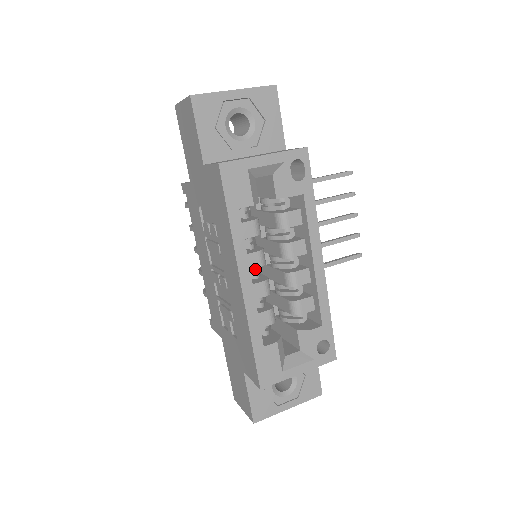
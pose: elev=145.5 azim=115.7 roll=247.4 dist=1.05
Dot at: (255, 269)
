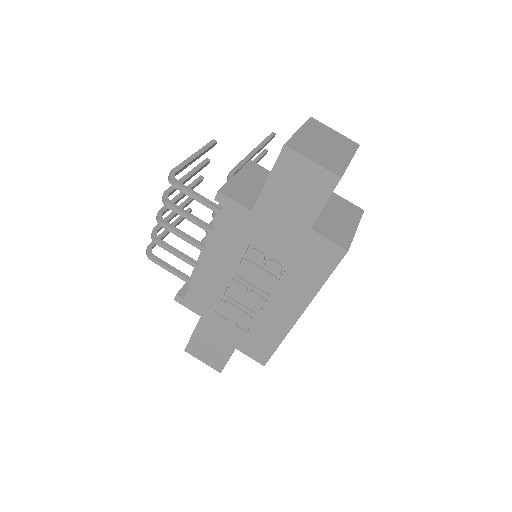
Dot at: occluded
